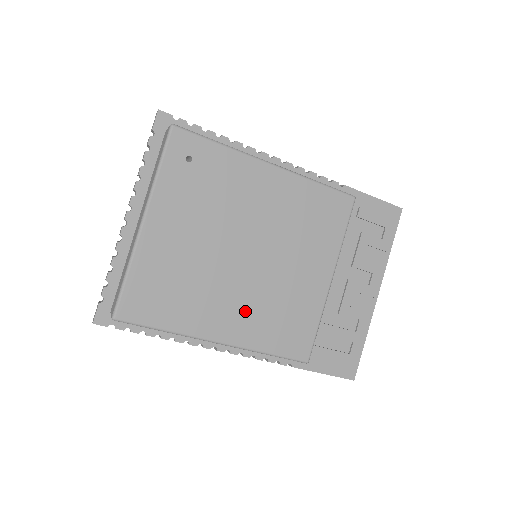
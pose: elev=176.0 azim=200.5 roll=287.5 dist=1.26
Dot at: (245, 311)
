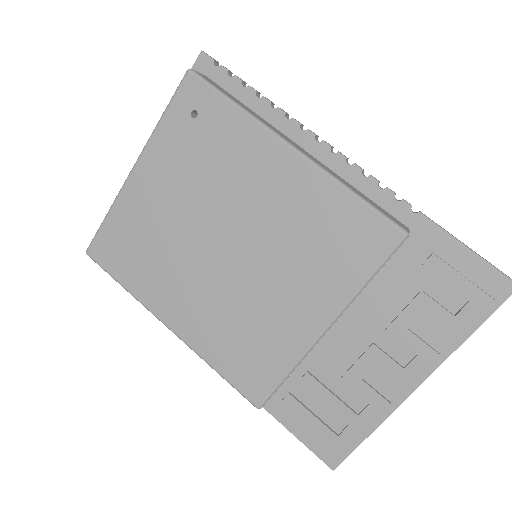
Dot at: (204, 310)
